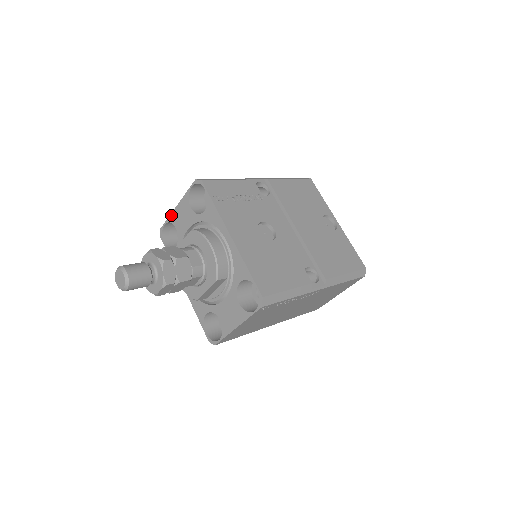
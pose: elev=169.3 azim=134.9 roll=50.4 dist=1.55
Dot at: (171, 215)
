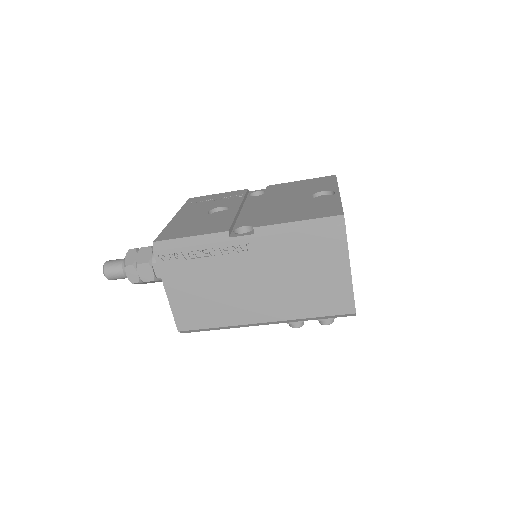
Dot at: occluded
